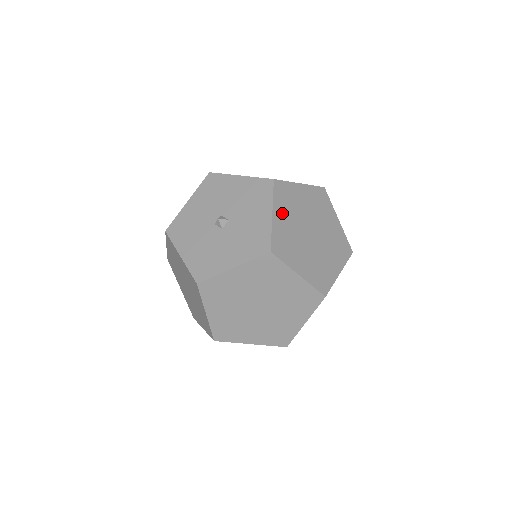
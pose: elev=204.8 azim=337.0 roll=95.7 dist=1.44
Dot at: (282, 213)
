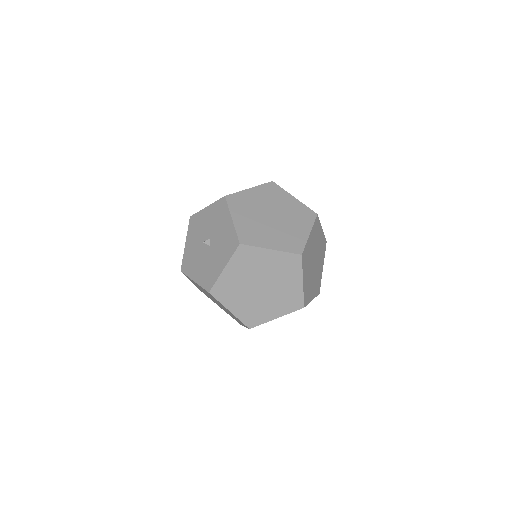
Dot at: (235, 269)
